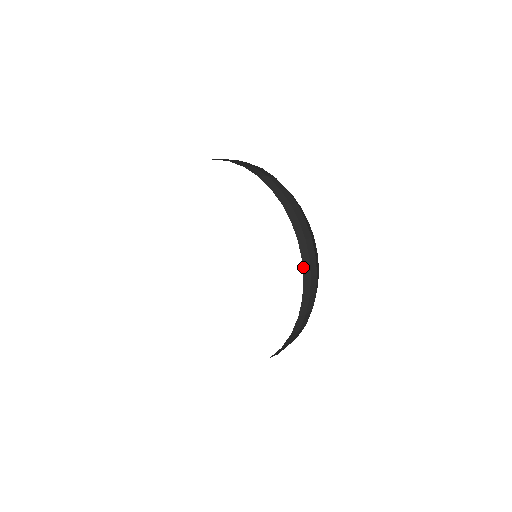
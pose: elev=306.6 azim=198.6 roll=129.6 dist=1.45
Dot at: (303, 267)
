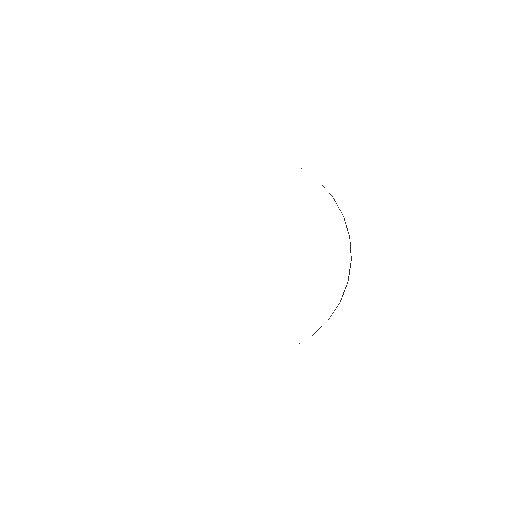
Dot at: occluded
